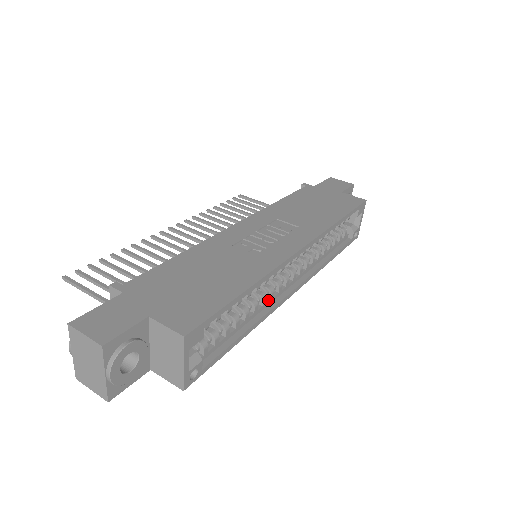
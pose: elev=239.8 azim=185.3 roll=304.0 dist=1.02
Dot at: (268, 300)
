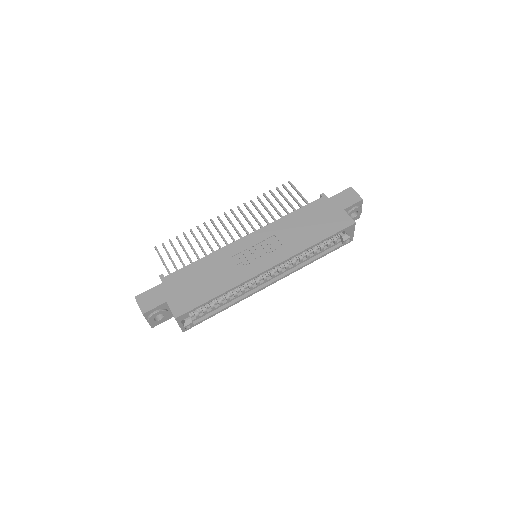
Dot at: (248, 290)
